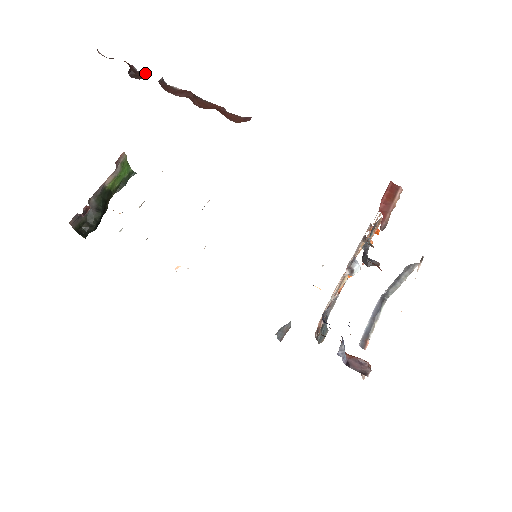
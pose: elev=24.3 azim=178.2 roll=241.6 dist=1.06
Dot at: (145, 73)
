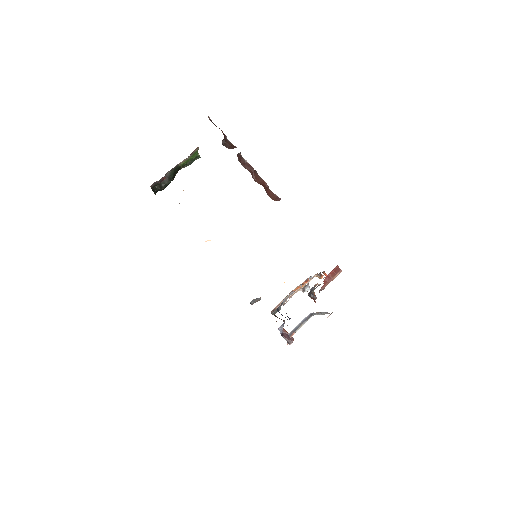
Dot at: occluded
